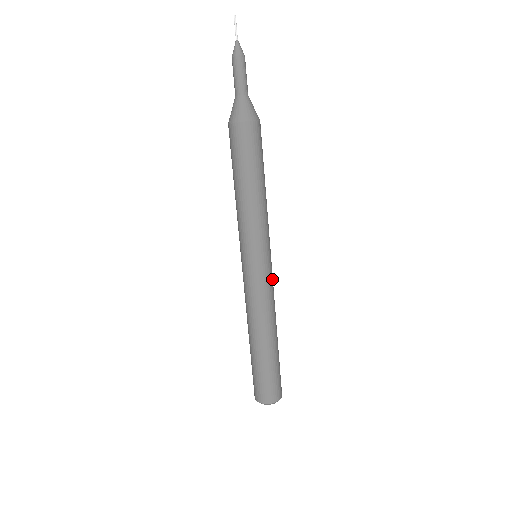
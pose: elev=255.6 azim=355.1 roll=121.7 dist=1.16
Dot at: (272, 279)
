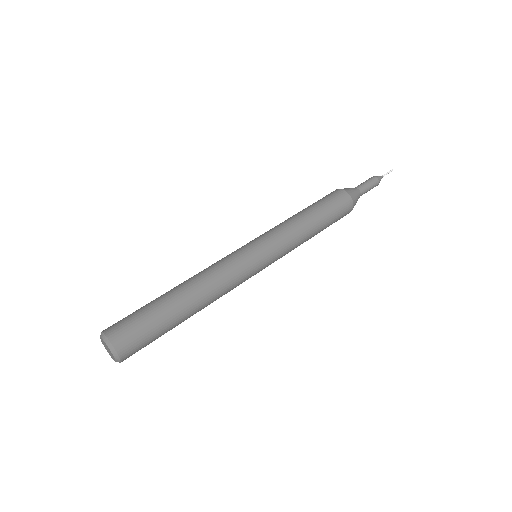
Dot at: (247, 277)
